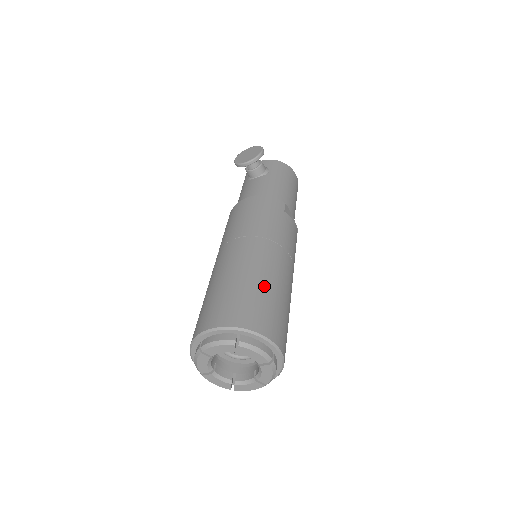
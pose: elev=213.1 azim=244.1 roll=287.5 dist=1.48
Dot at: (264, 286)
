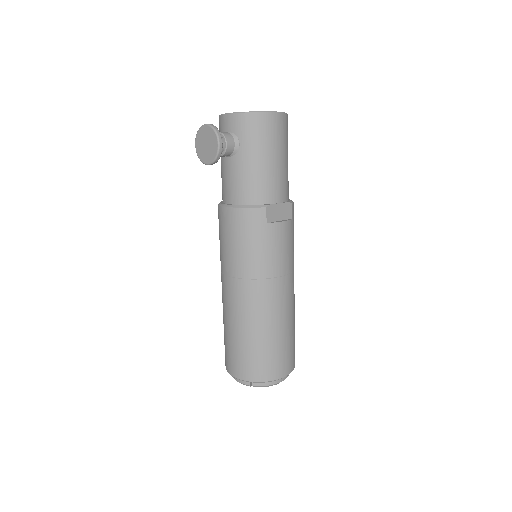
Dot at: (261, 337)
